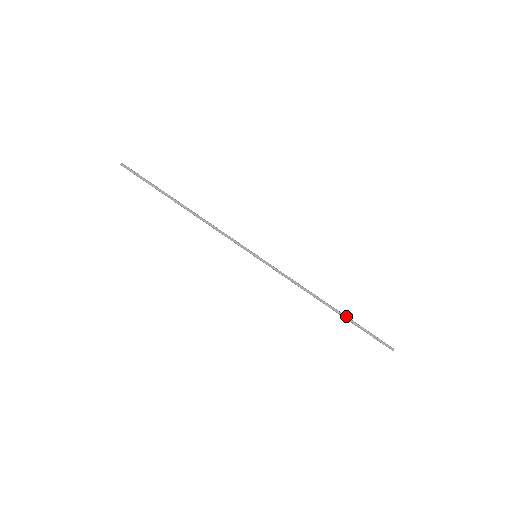
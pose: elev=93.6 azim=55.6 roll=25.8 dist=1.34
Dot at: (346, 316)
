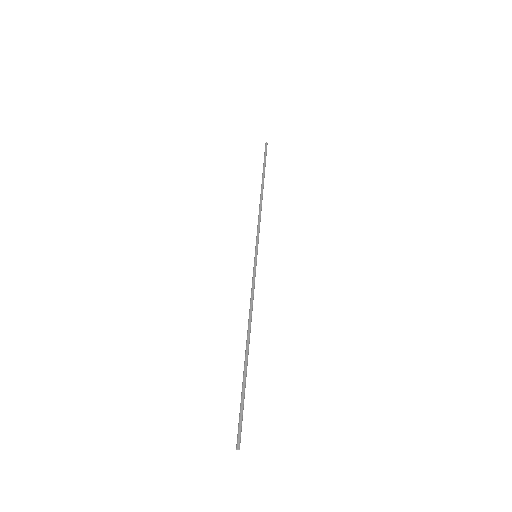
Dot at: occluded
